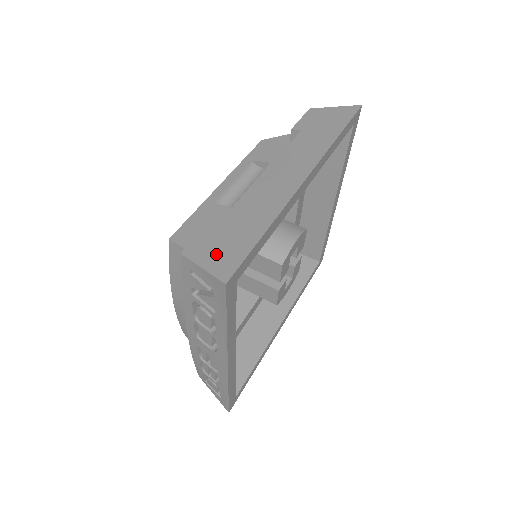
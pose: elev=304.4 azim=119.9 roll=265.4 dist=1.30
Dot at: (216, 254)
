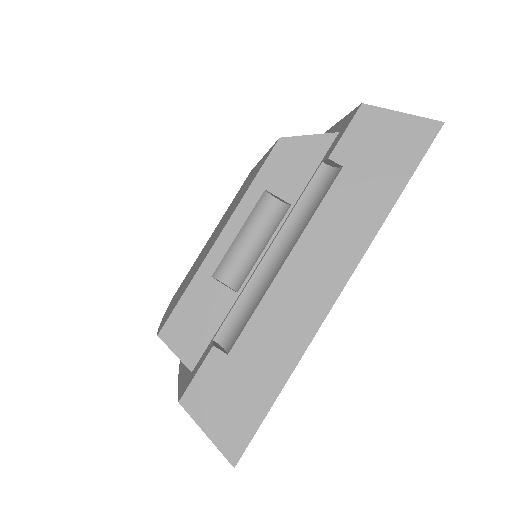
Dot at: (221, 416)
